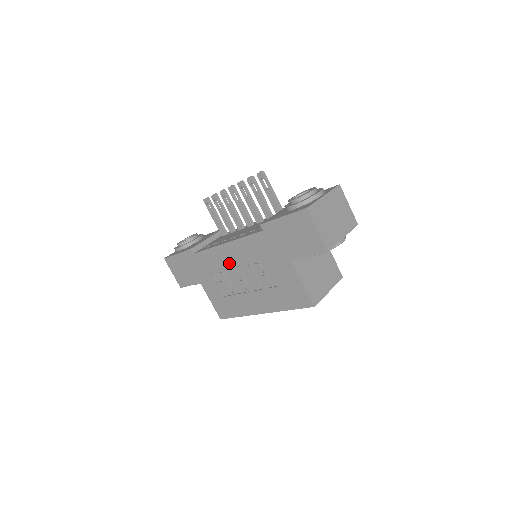
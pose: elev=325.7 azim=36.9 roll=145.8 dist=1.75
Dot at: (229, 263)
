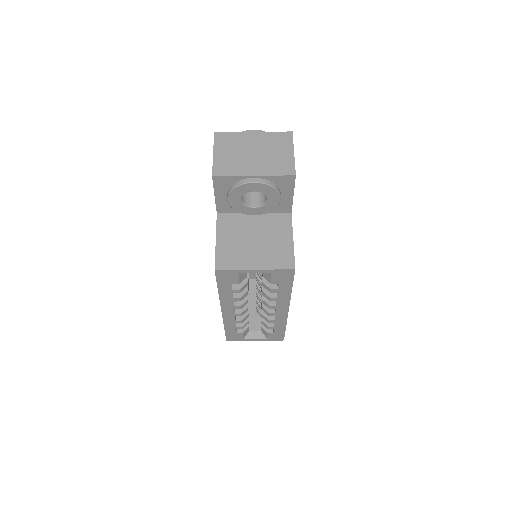
Dot at: occluded
